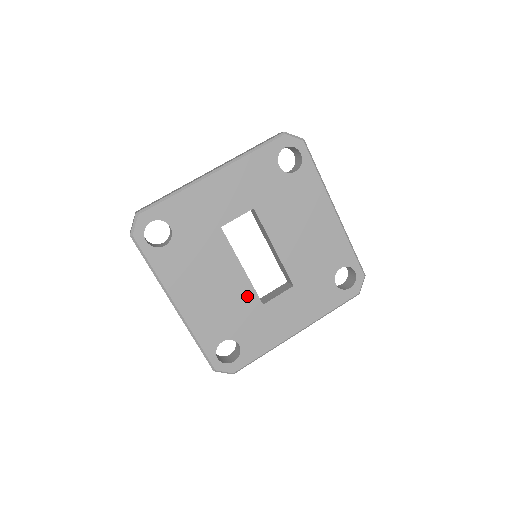
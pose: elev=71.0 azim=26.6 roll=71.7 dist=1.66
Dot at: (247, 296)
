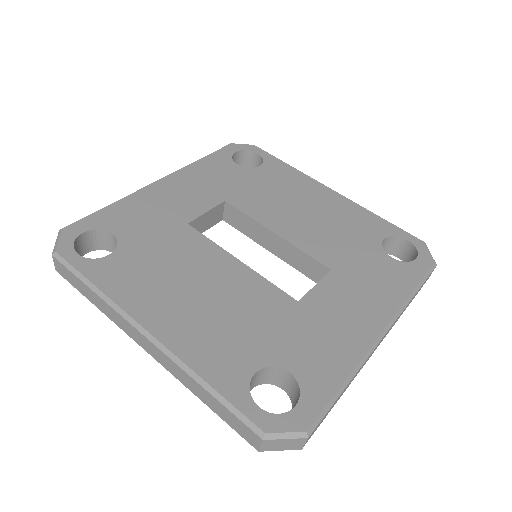
Dot at: (265, 295)
